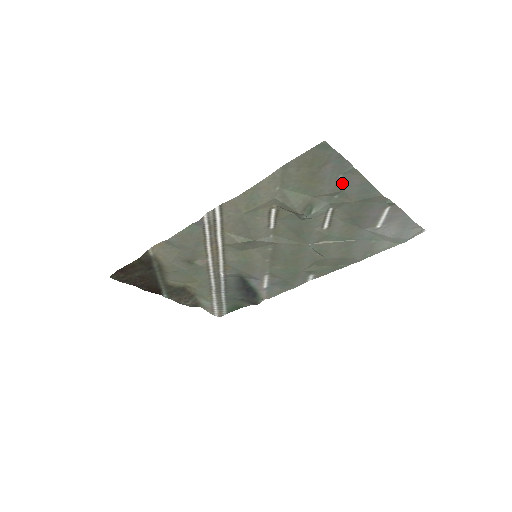
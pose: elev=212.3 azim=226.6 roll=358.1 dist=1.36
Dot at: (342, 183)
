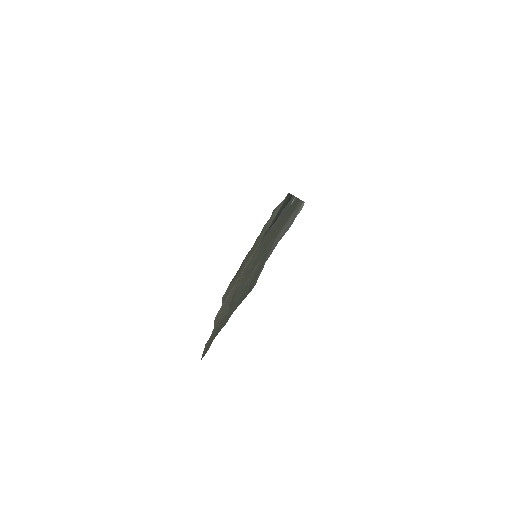
Dot at: (231, 312)
